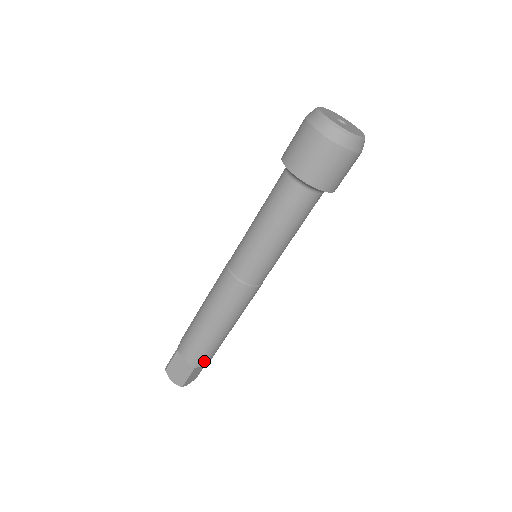
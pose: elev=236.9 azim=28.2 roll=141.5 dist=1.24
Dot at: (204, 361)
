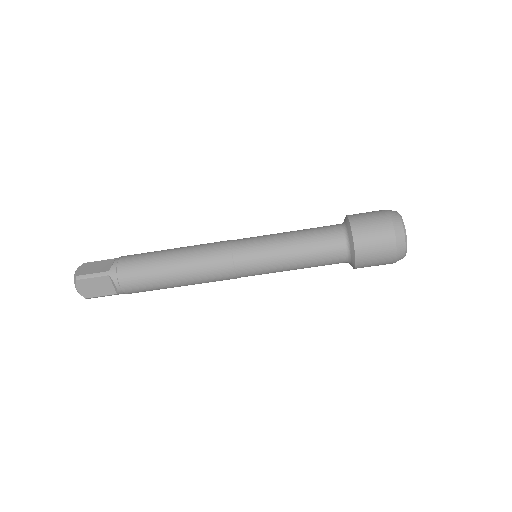
Dot at: (122, 279)
